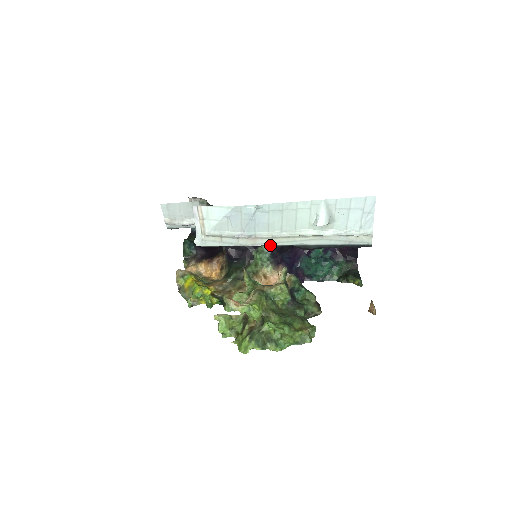
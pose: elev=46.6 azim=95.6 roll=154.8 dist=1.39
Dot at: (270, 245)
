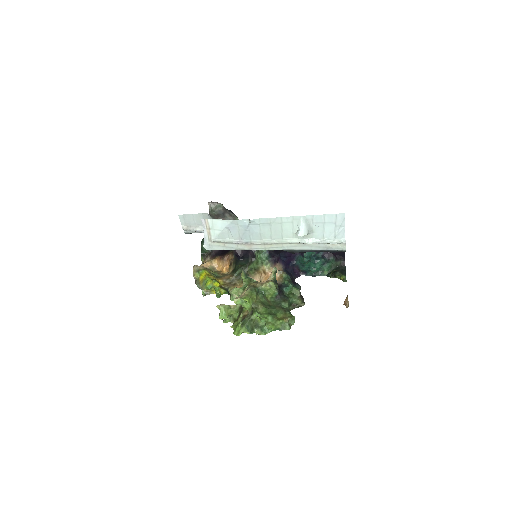
Dot at: occluded
